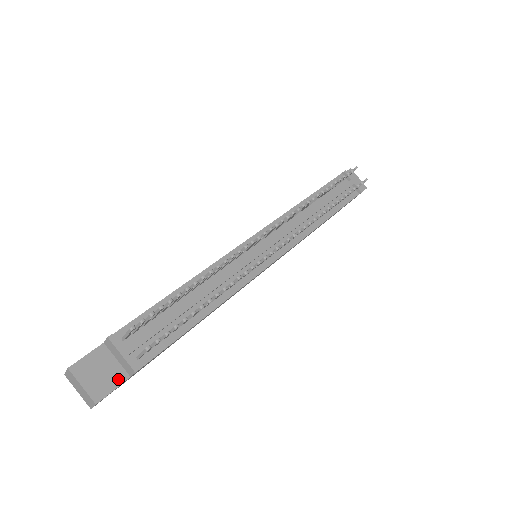
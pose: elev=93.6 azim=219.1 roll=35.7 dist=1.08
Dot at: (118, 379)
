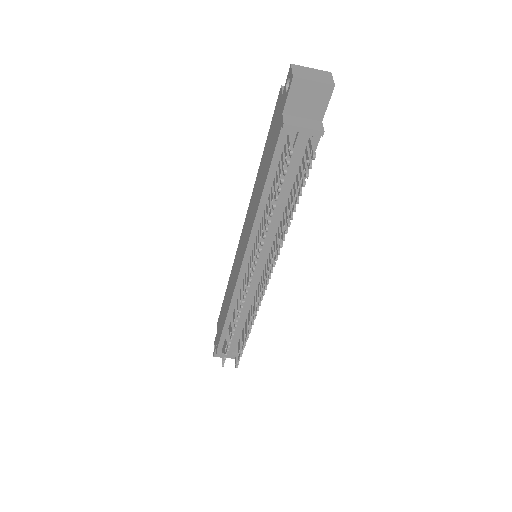
Dot at: occluded
